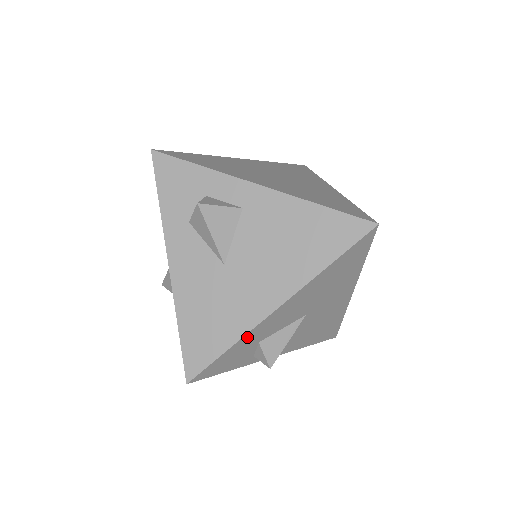
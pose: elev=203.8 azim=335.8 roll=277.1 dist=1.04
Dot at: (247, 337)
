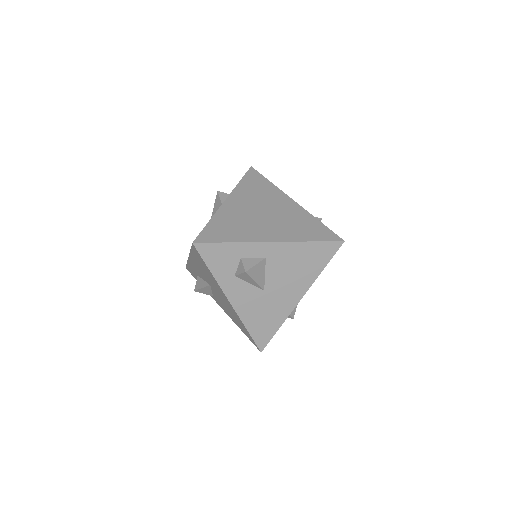
Dot at: (286, 318)
